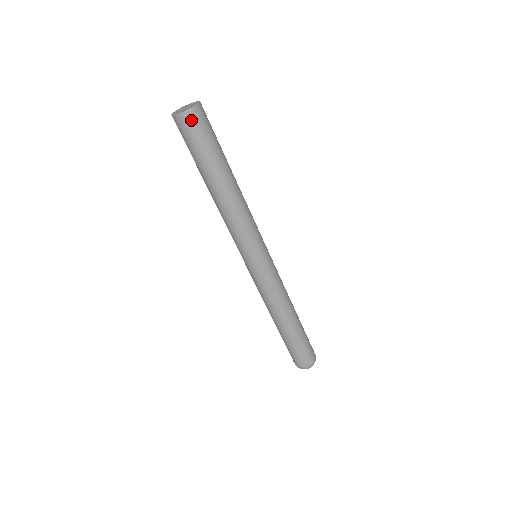
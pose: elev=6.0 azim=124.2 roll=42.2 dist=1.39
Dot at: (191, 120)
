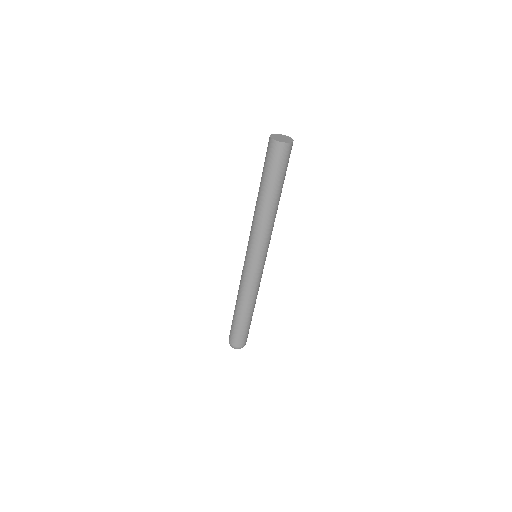
Dot at: (276, 148)
